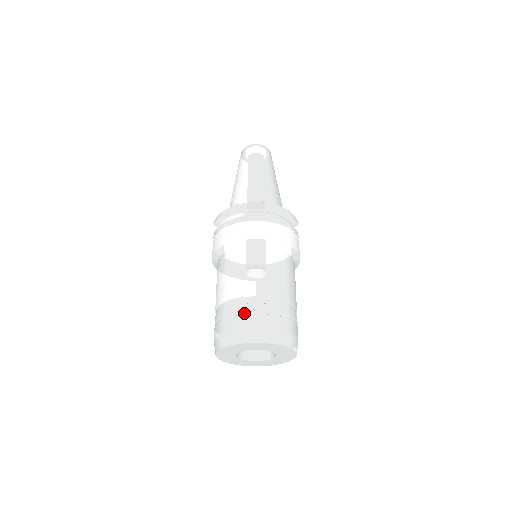
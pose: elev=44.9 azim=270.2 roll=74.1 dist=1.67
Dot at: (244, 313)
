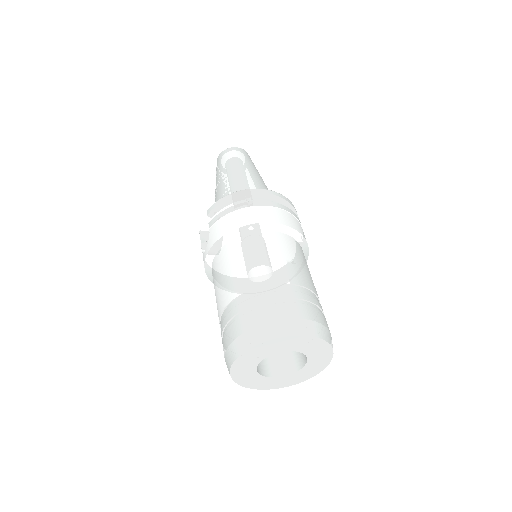
Dot at: (280, 301)
